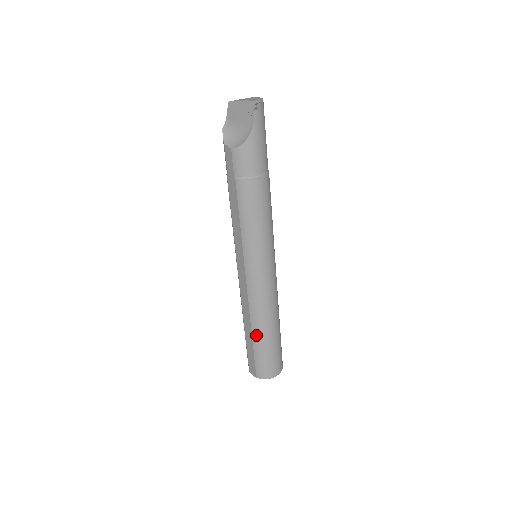
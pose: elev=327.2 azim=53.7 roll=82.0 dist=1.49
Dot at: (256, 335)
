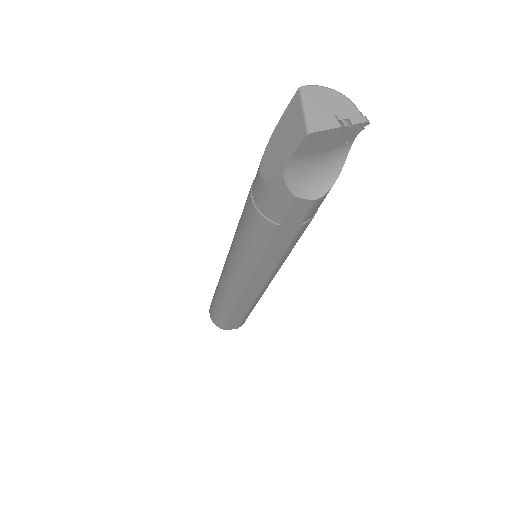
Dot at: occluded
